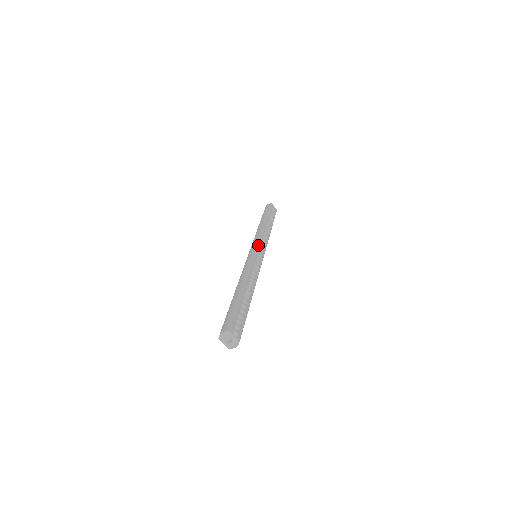
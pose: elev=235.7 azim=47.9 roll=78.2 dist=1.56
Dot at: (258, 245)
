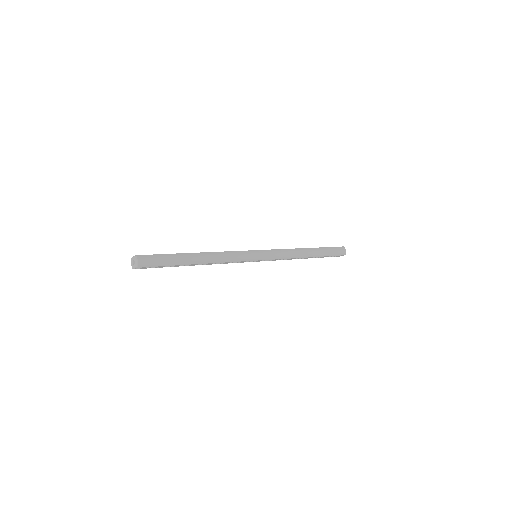
Dot at: occluded
